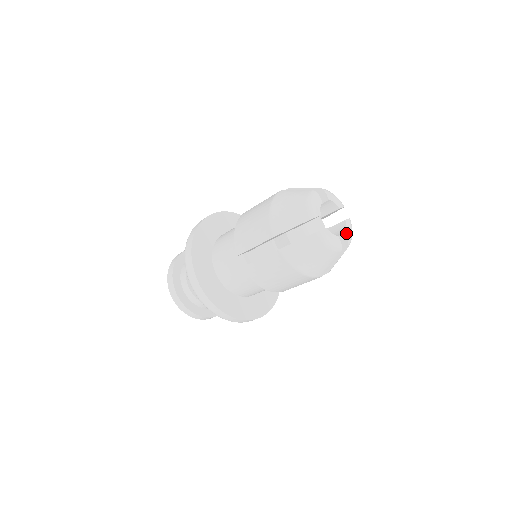
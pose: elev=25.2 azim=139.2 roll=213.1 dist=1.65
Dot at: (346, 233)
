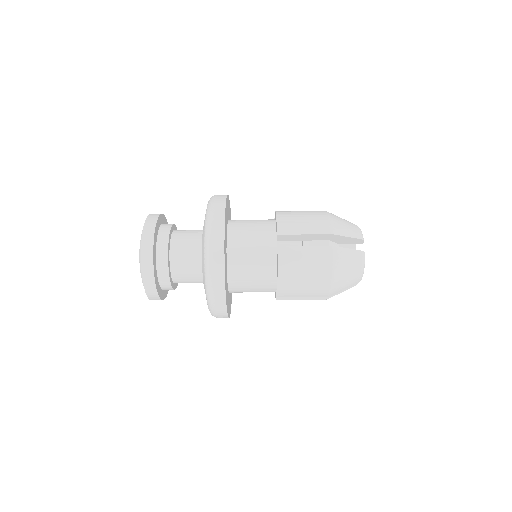
Dot at: occluded
